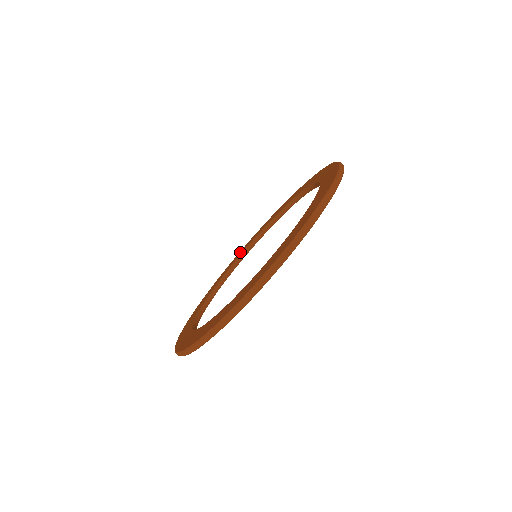
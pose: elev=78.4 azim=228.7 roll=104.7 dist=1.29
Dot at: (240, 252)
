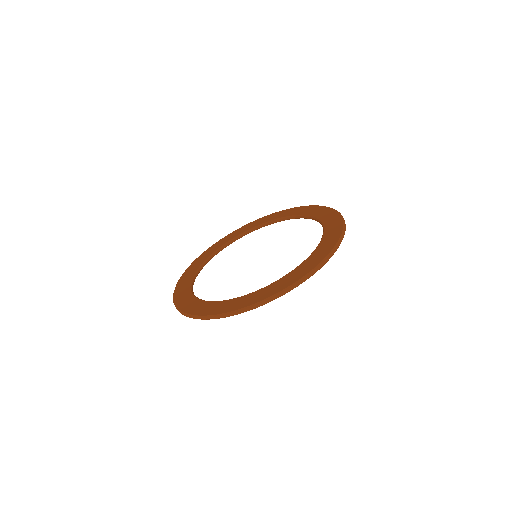
Dot at: (255, 222)
